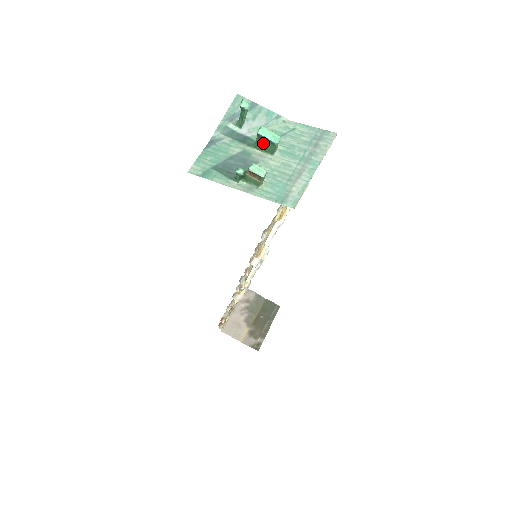
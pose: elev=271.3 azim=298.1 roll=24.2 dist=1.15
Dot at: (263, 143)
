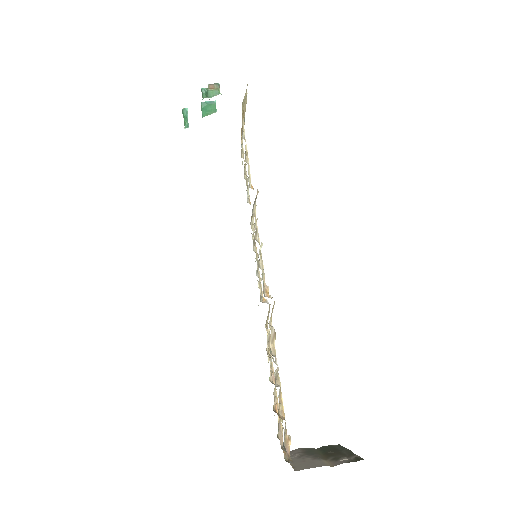
Dot at: (207, 108)
